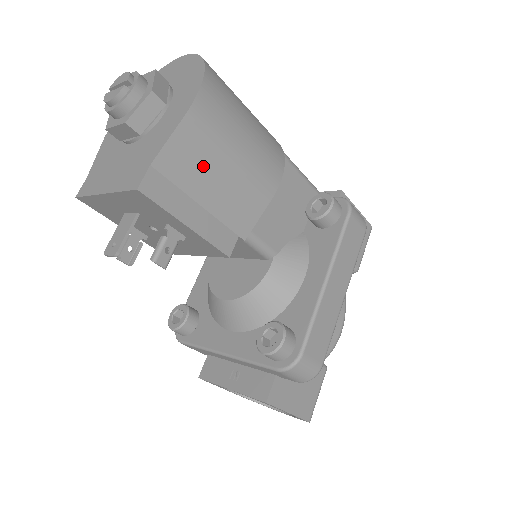
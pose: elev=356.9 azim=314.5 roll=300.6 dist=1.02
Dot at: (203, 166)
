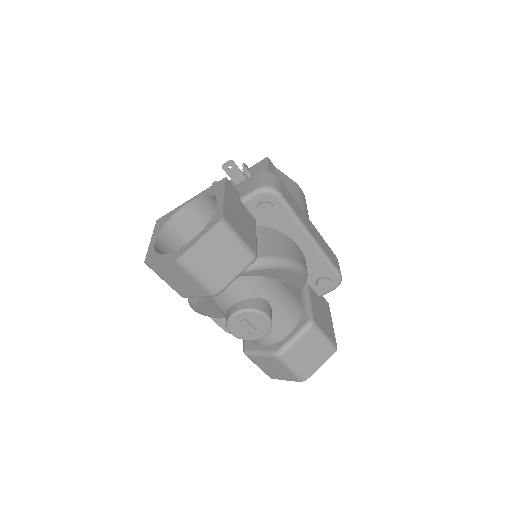
Dot at: (288, 187)
